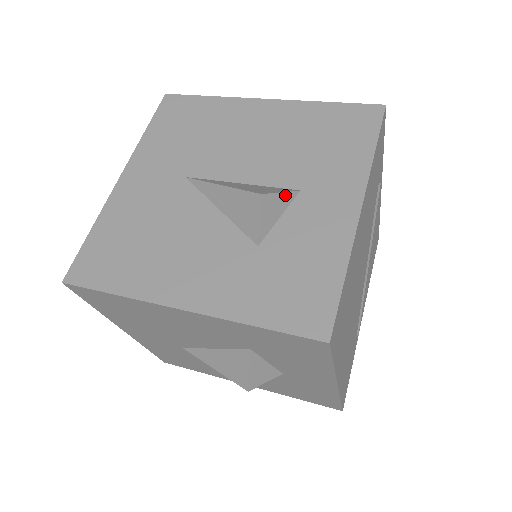
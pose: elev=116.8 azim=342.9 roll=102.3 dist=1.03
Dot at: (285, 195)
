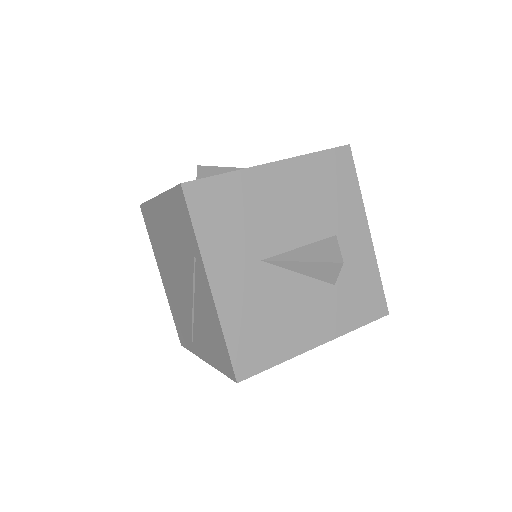
Dot at: (338, 247)
